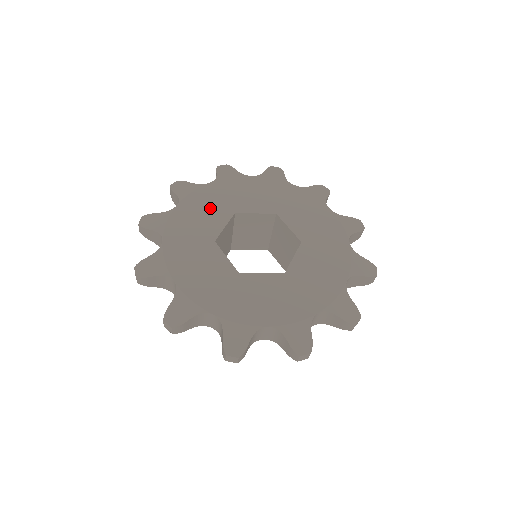
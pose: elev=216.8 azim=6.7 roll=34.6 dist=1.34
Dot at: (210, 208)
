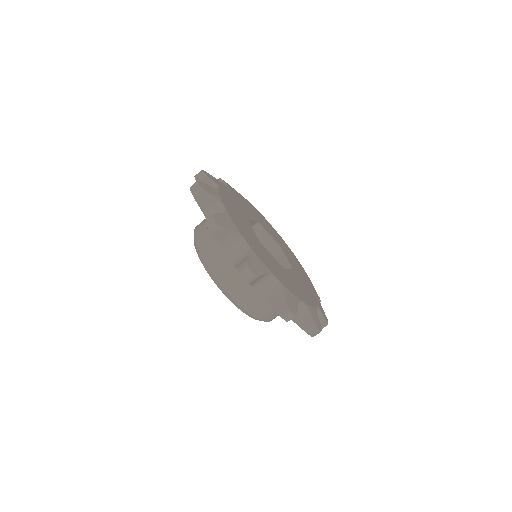
Dot at: (245, 206)
